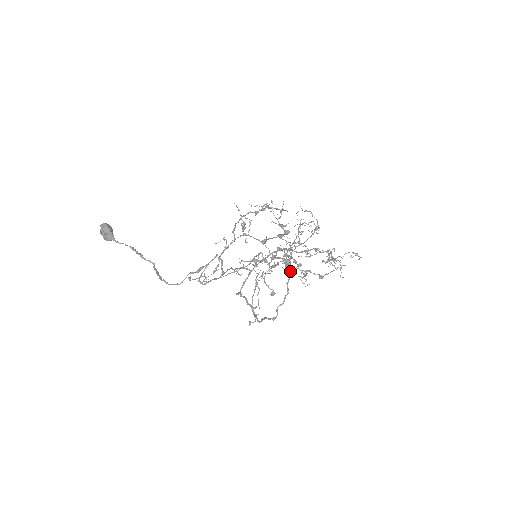
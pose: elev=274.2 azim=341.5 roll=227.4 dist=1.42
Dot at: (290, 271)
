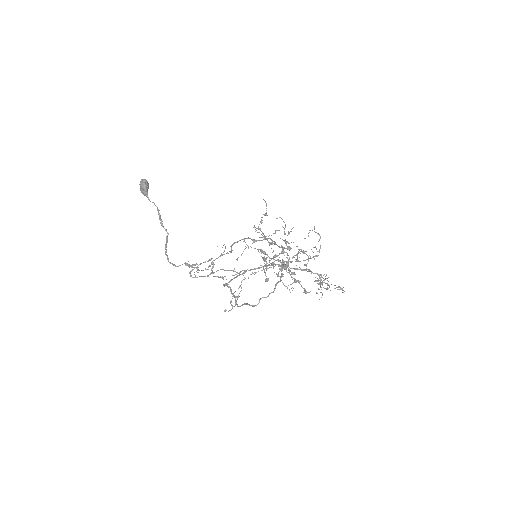
Dot at: (281, 277)
